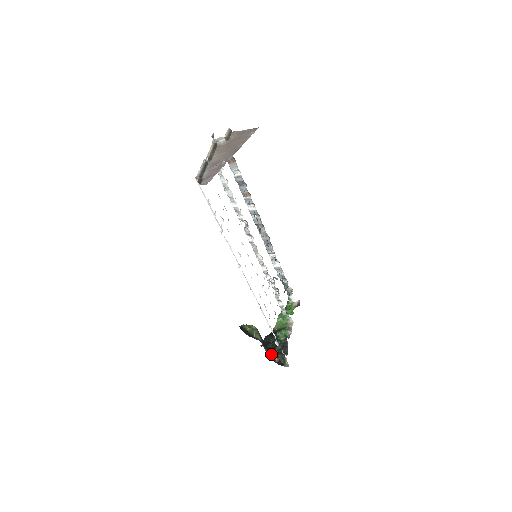
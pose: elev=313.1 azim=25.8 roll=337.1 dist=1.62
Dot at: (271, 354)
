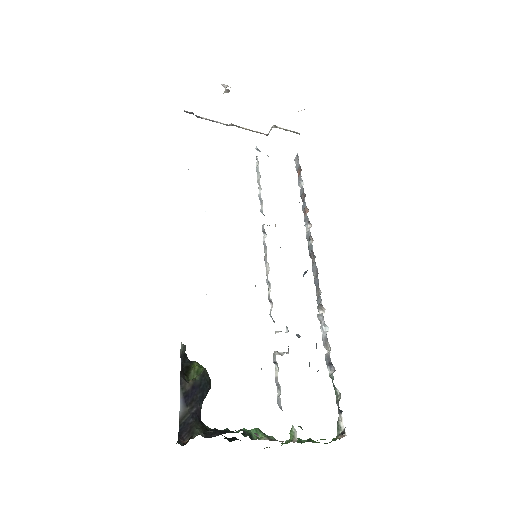
Dot at: (189, 426)
